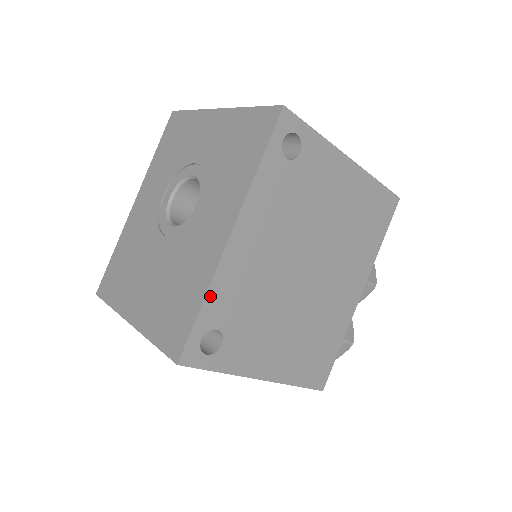
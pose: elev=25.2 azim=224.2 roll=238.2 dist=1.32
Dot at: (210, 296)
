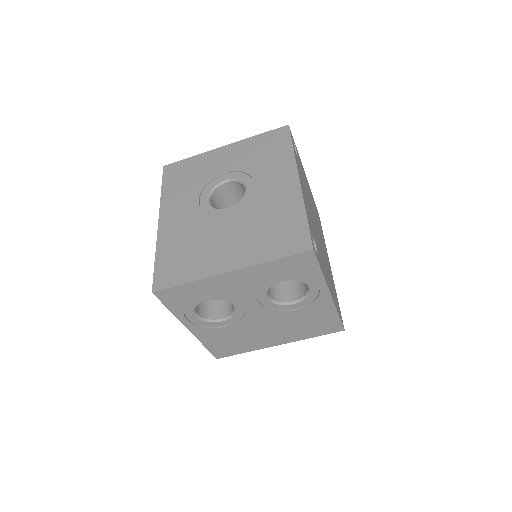
Dot at: (306, 212)
